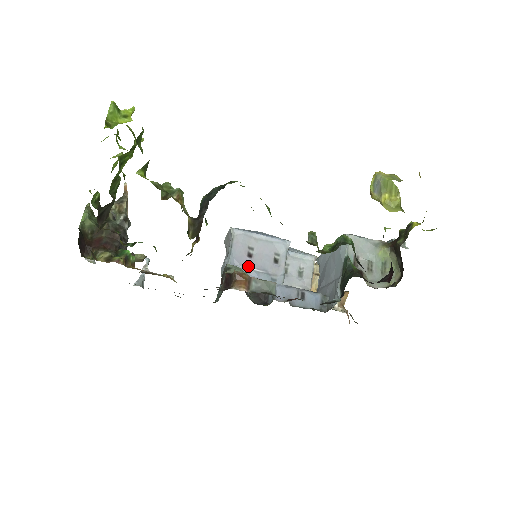
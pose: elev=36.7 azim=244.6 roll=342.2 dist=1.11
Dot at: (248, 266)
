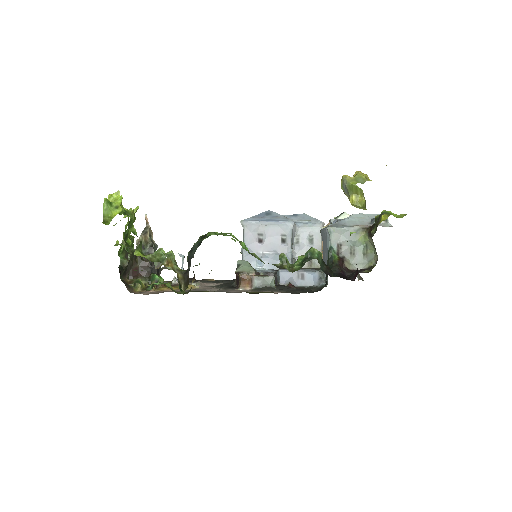
Dot at: (260, 251)
